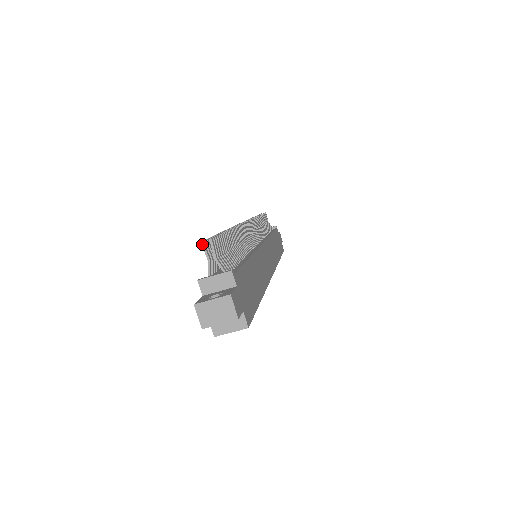
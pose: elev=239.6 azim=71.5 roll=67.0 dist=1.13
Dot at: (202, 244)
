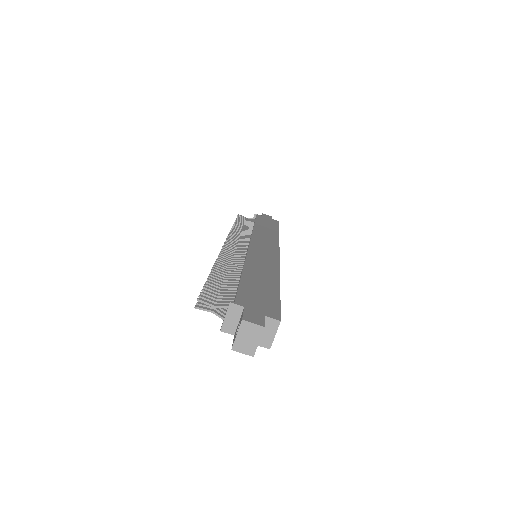
Dot at: (197, 308)
